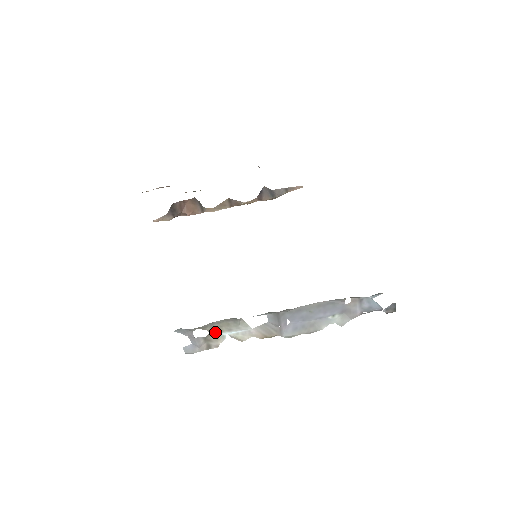
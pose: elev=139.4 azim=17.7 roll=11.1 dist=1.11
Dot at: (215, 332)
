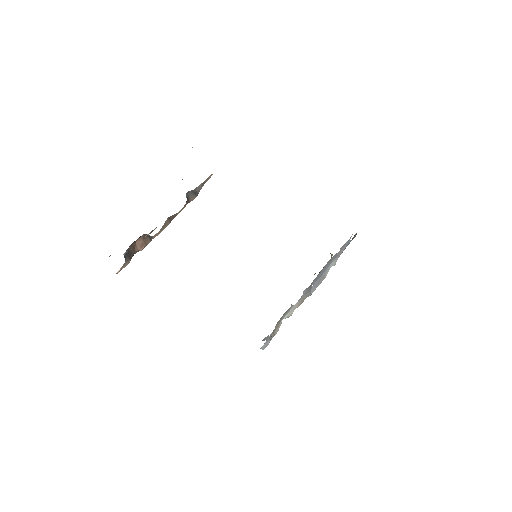
Dot at: (278, 324)
